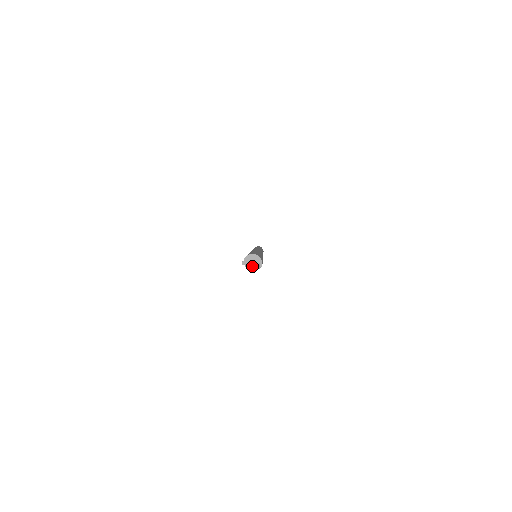
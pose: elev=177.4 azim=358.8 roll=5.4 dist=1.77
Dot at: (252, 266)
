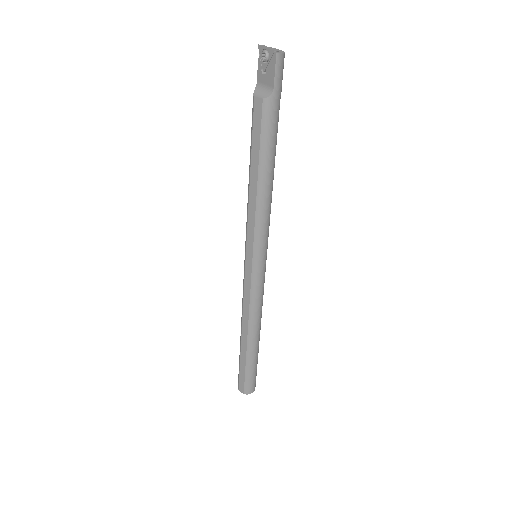
Dot at: (267, 53)
